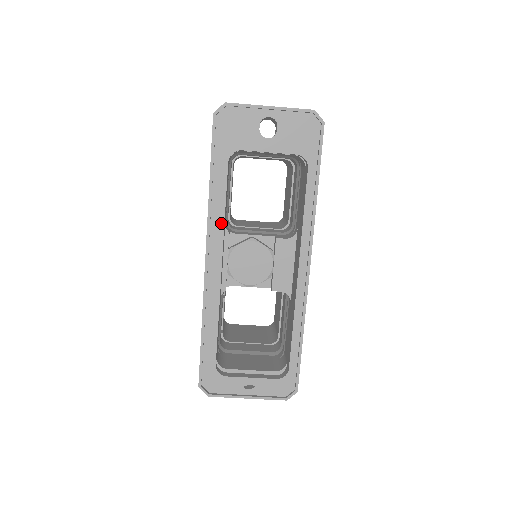
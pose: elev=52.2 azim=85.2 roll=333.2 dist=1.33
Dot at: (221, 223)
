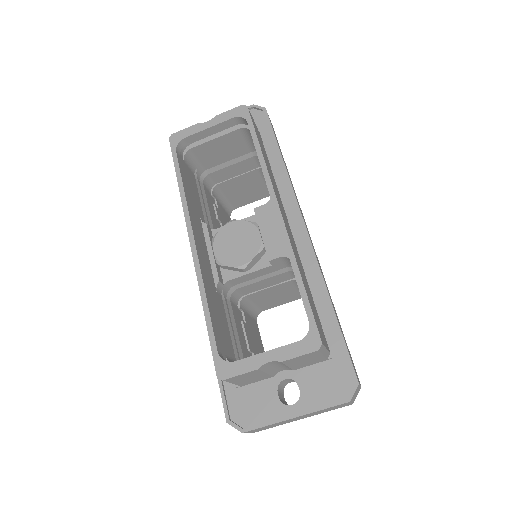
Dot at: (183, 200)
